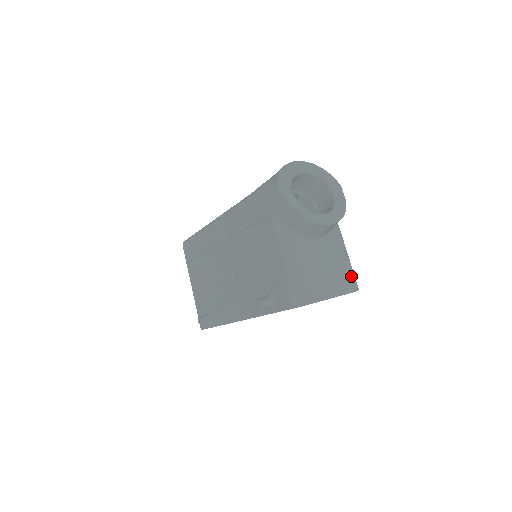
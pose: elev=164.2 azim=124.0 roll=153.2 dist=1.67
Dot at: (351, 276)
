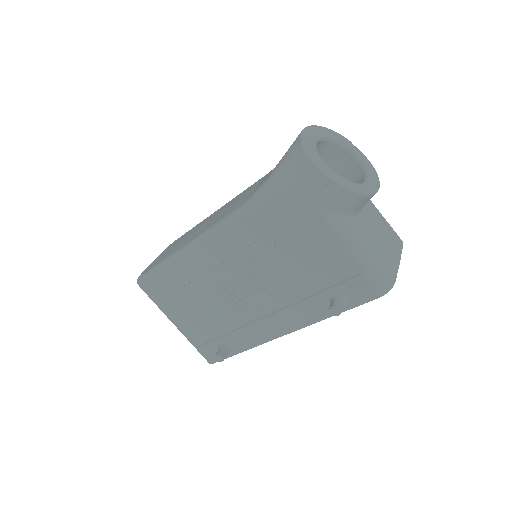
Dot at: (394, 231)
